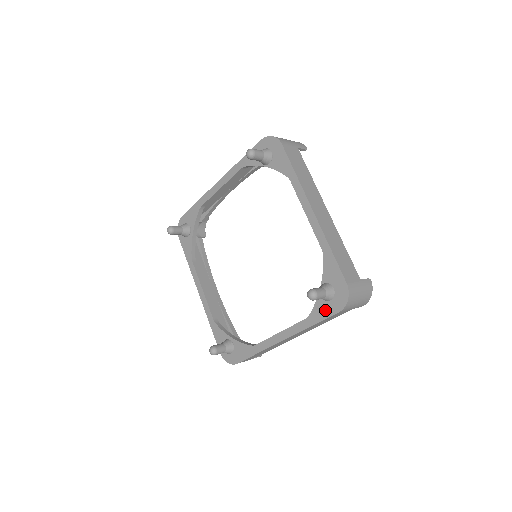
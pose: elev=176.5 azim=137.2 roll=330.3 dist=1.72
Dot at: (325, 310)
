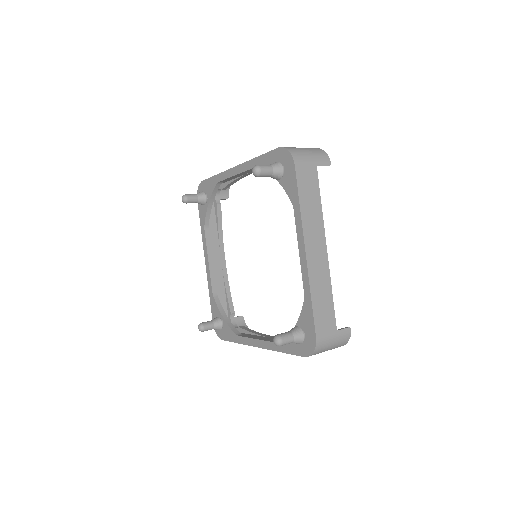
Dot at: (294, 347)
